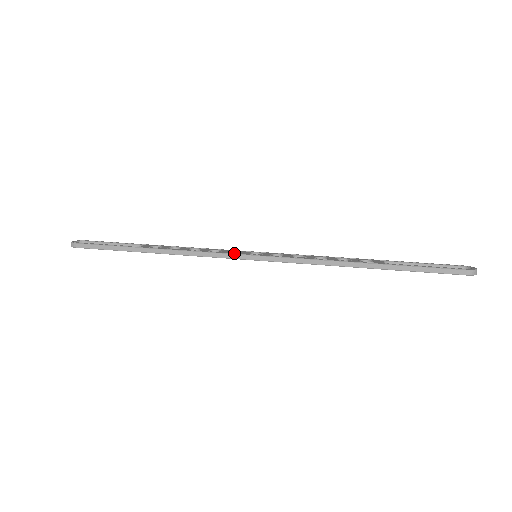
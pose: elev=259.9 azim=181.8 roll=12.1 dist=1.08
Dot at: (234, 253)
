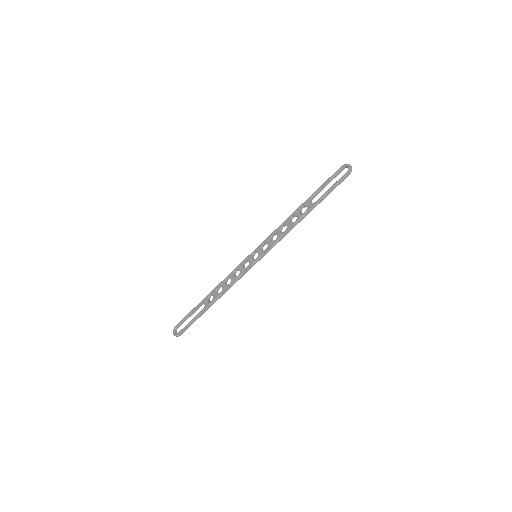
Dot at: (248, 267)
